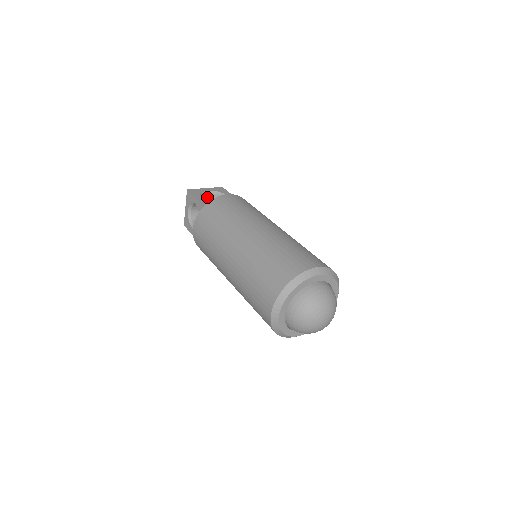
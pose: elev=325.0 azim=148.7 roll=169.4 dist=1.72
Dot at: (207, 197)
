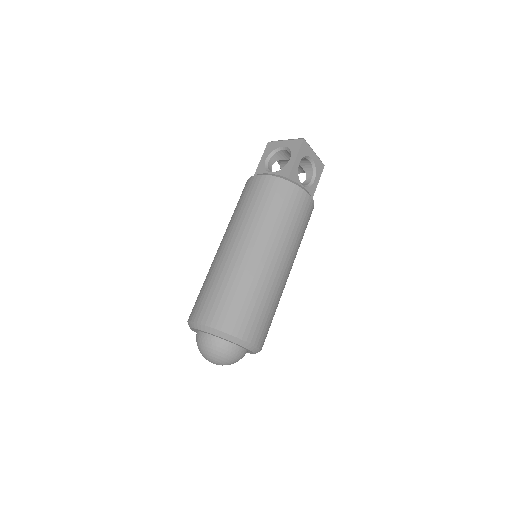
Dot at: (284, 152)
